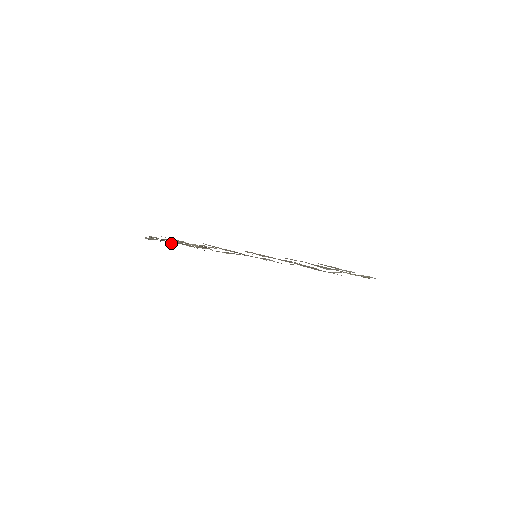
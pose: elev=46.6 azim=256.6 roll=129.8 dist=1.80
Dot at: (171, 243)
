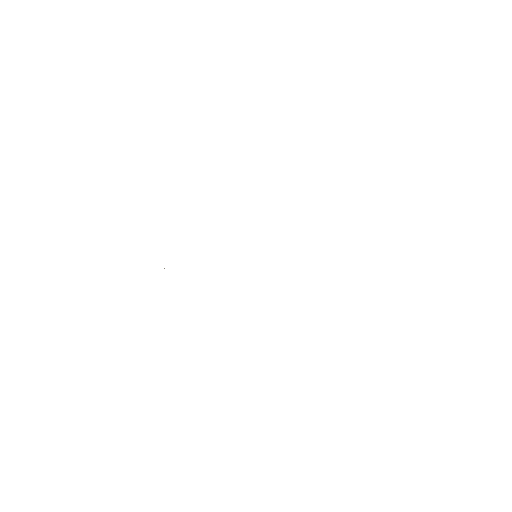
Dot at: occluded
